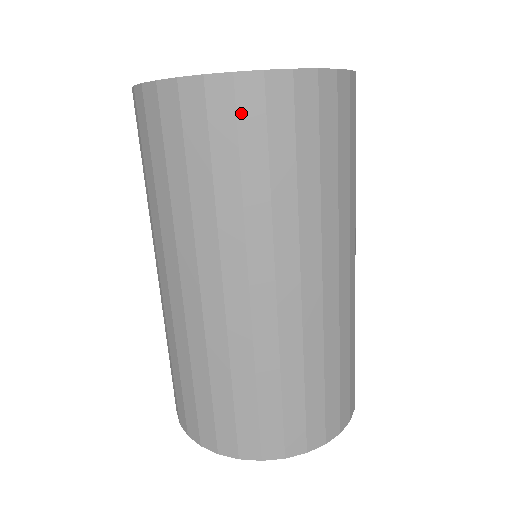
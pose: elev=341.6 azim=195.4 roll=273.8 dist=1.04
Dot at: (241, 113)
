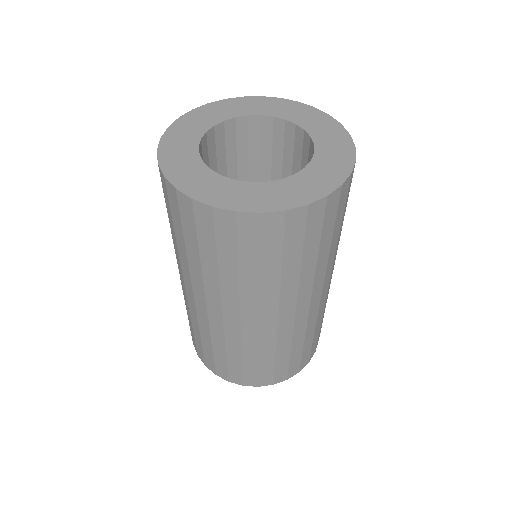
Dot at: (182, 213)
